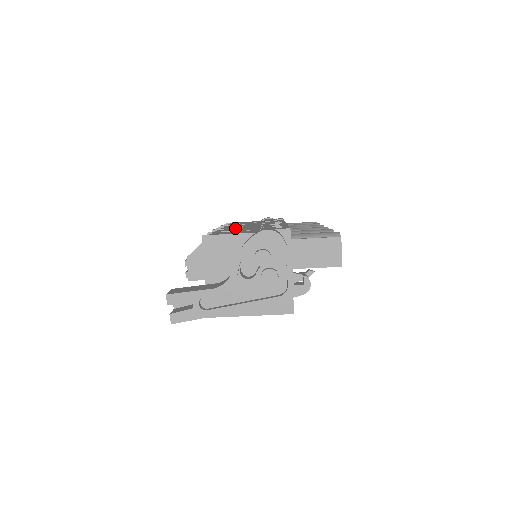
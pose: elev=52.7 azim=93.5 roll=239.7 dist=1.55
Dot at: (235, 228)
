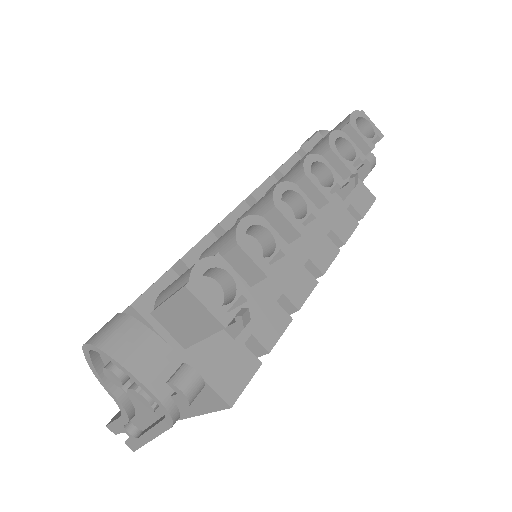
Dot at: occluded
